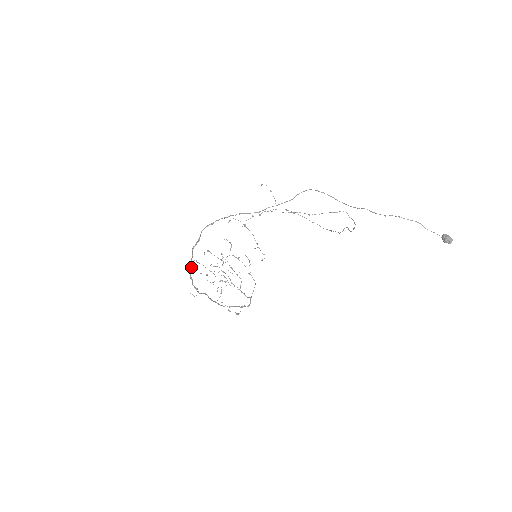
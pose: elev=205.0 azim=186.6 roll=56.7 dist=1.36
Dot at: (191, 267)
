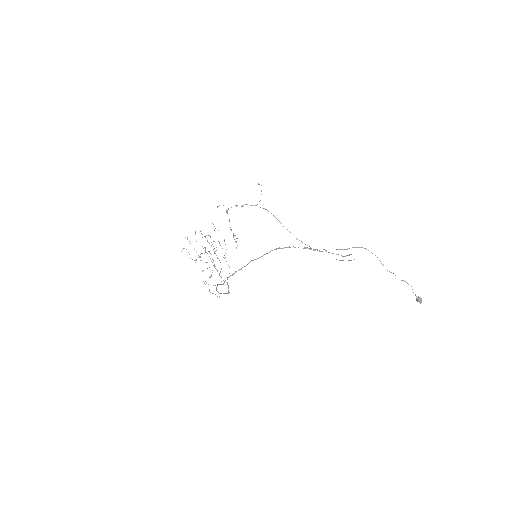
Dot at: occluded
